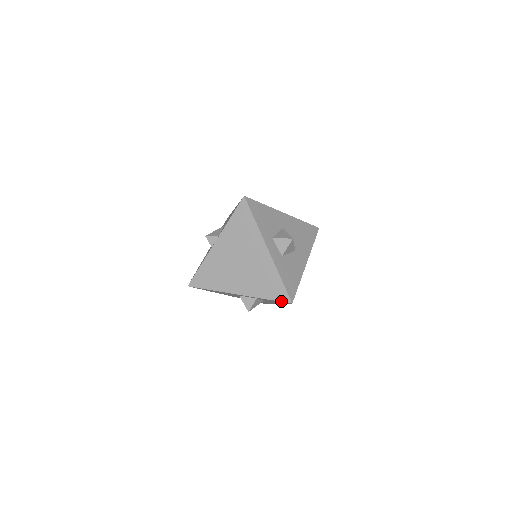
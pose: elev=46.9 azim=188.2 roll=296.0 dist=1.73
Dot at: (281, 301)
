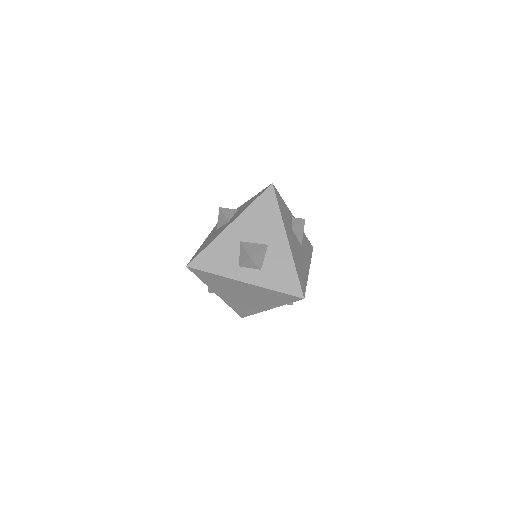
Dot at: occluded
